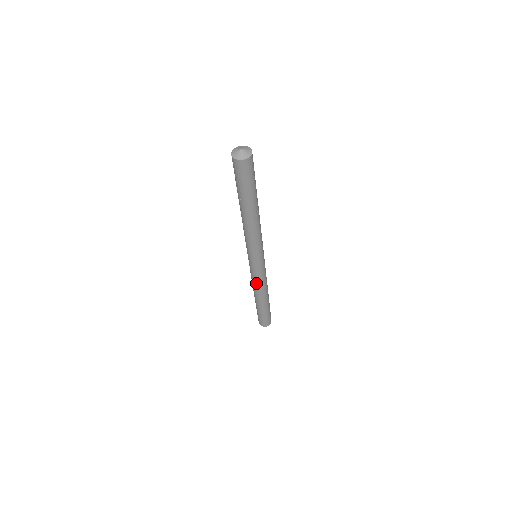
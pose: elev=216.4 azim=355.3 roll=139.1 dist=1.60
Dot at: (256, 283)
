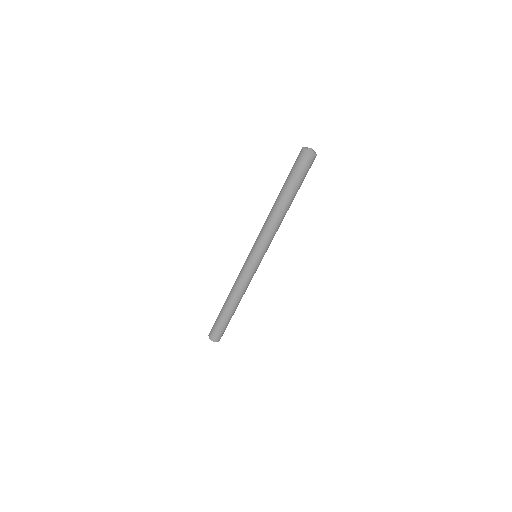
Dot at: (240, 283)
